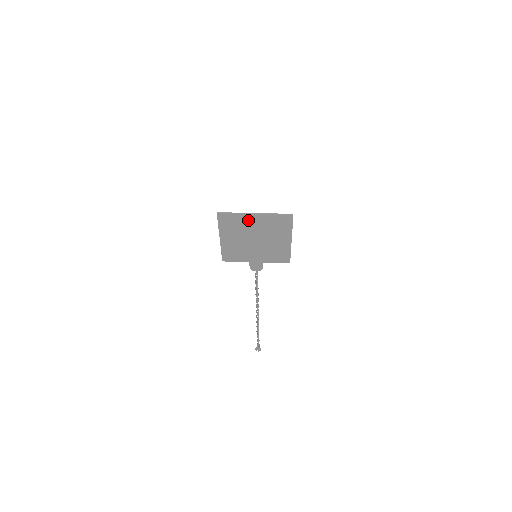
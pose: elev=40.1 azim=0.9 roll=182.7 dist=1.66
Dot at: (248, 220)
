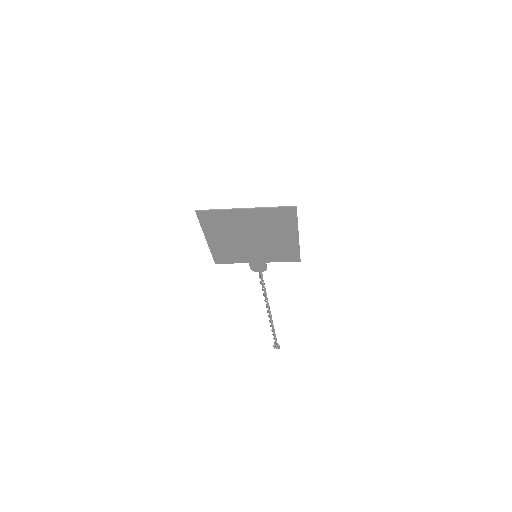
Dot at: (238, 217)
